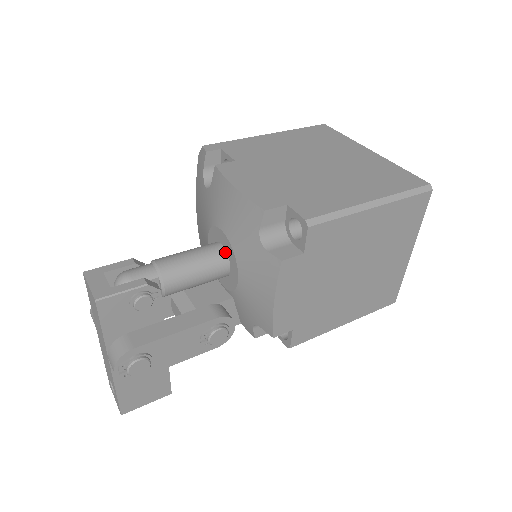
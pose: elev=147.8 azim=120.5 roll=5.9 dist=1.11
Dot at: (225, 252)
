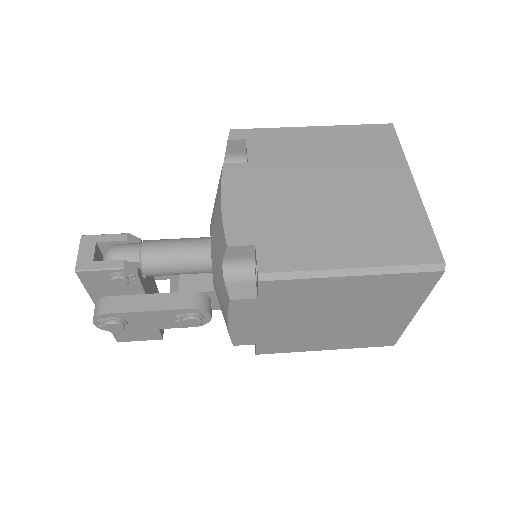
Dot at: (210, 254)
